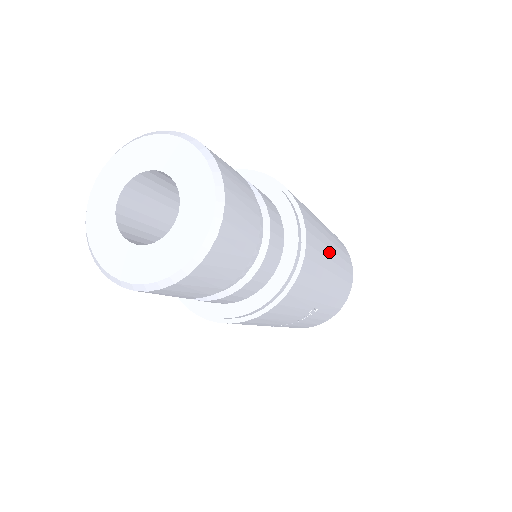
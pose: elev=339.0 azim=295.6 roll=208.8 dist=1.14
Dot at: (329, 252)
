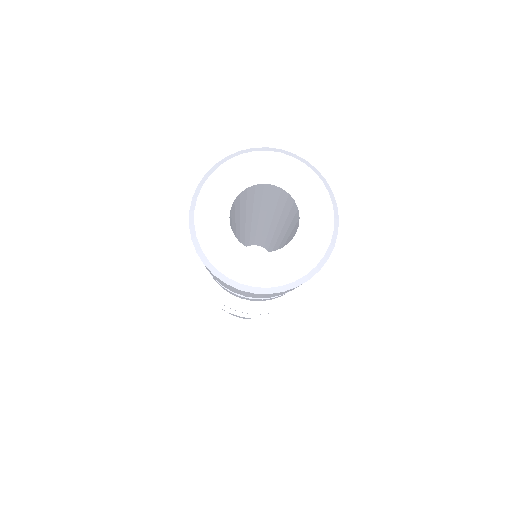
Dot at: occluded
